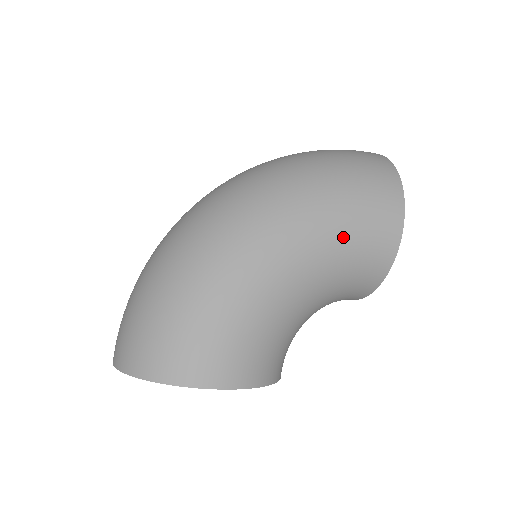
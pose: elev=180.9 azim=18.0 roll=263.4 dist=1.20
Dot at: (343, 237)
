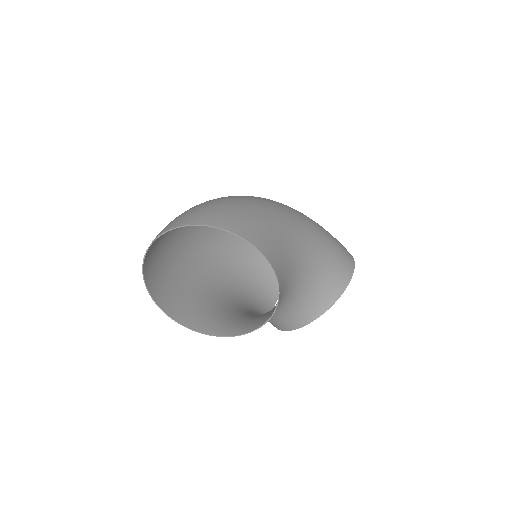
Dot at: (327, 246)
